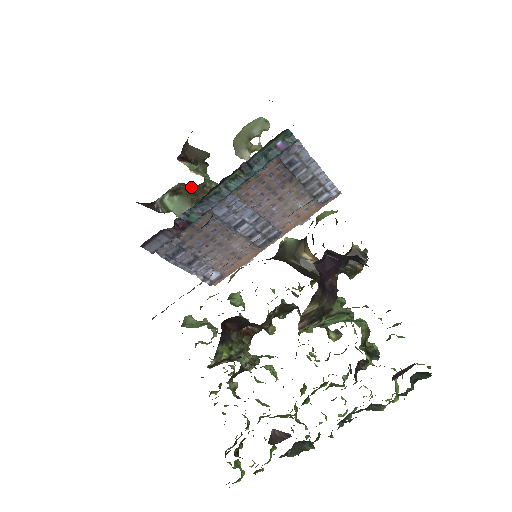
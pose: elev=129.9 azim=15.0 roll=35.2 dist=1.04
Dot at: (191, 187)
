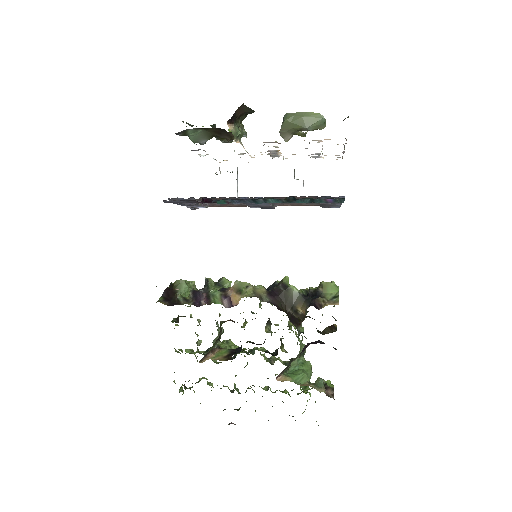
Dot at: (220, 129)
